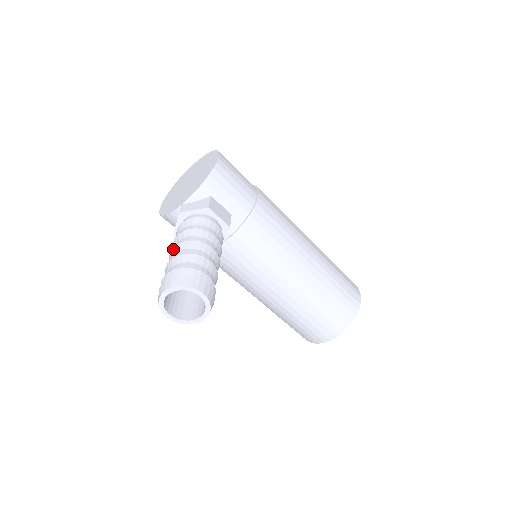
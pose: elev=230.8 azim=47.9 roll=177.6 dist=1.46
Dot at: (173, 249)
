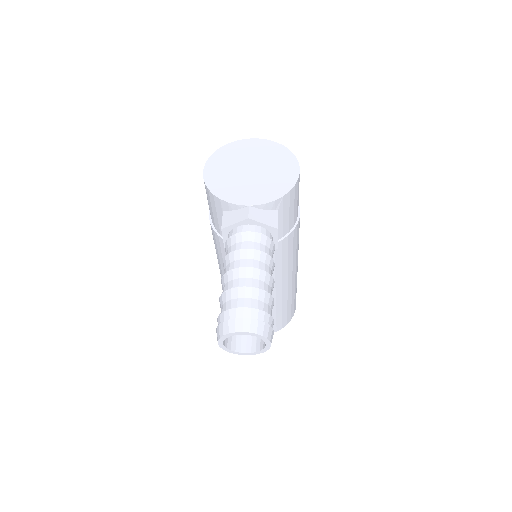
Dot at: (242, 269)
